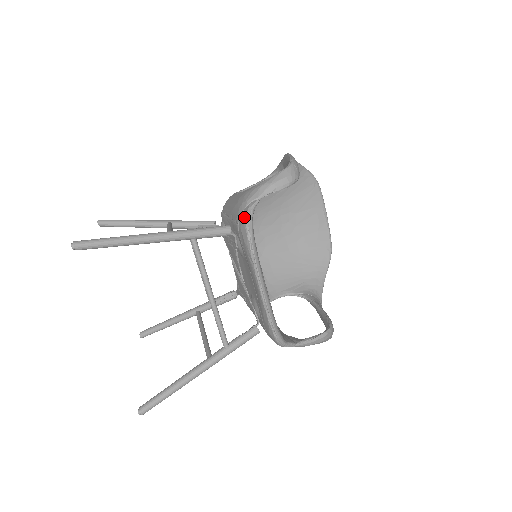
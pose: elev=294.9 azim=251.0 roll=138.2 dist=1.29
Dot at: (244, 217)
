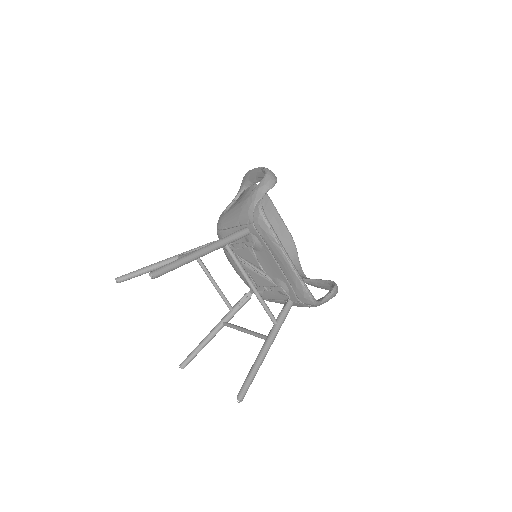
Dot at: (258, 214)
